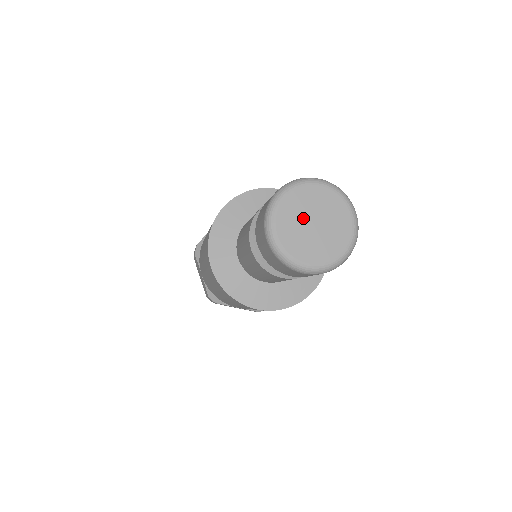
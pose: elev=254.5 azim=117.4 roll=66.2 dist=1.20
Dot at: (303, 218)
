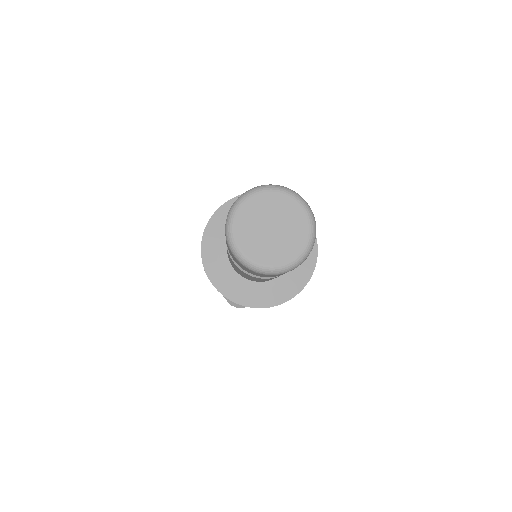
Dot at: (259, 227)
